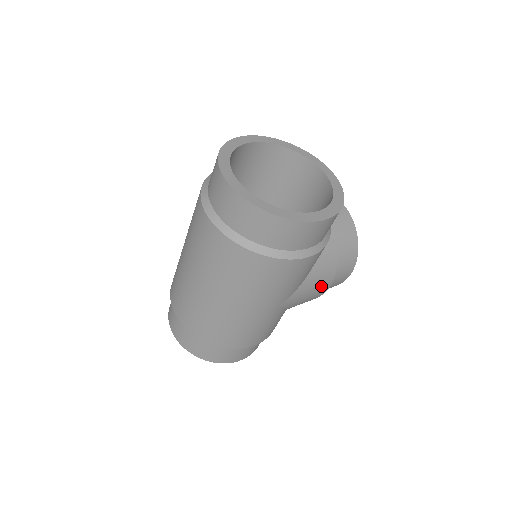
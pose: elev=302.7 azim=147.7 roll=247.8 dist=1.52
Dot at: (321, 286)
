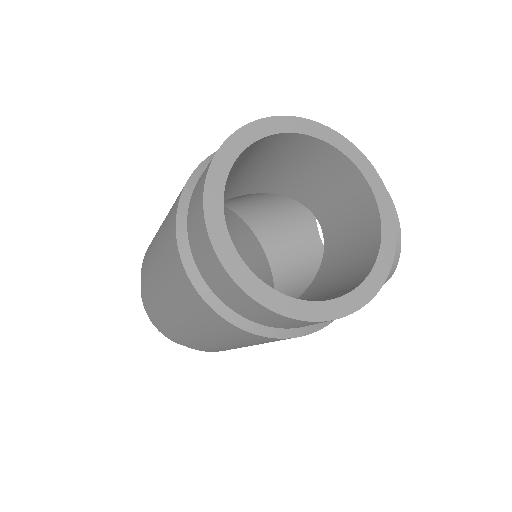
Dot at: occluded
